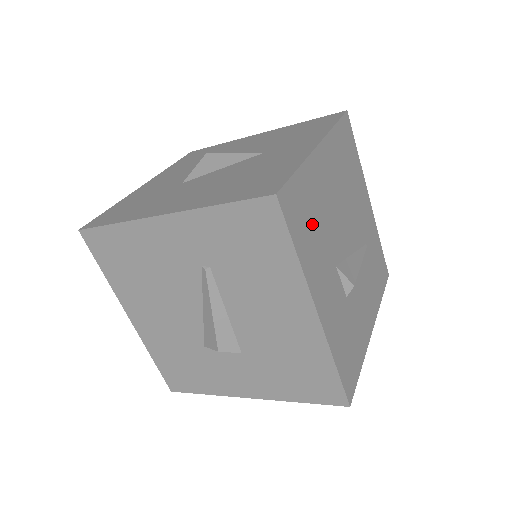
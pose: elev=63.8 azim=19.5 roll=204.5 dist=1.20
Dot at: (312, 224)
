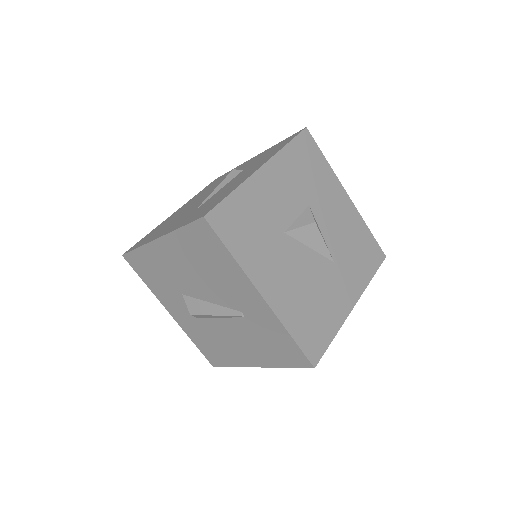
Dot at: occluded
